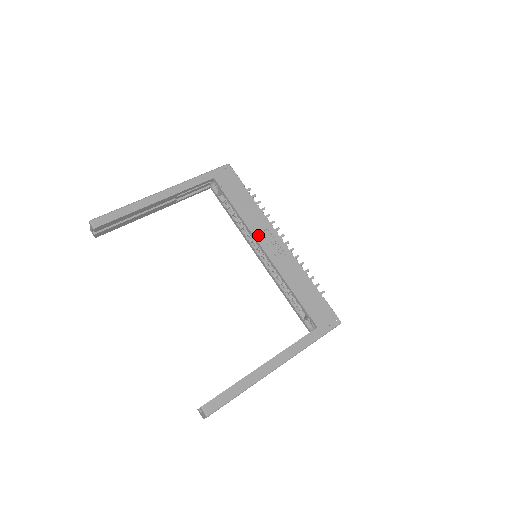
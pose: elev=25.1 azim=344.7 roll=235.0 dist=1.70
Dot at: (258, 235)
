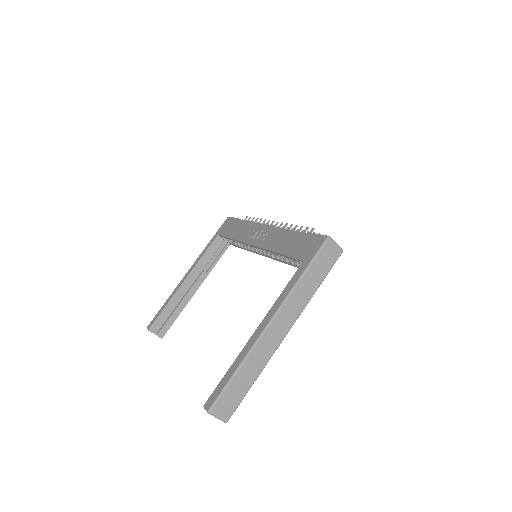
Dot at: (248, 239)
